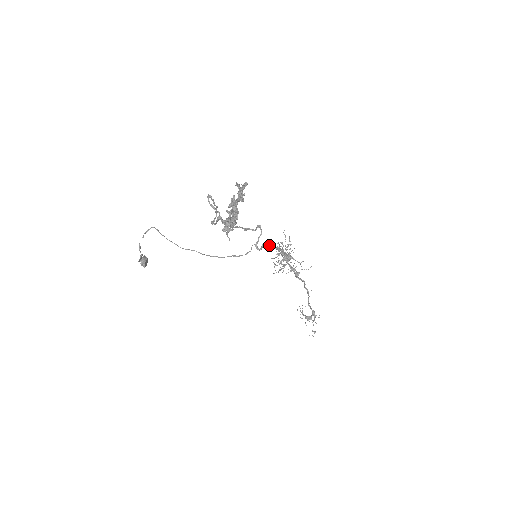
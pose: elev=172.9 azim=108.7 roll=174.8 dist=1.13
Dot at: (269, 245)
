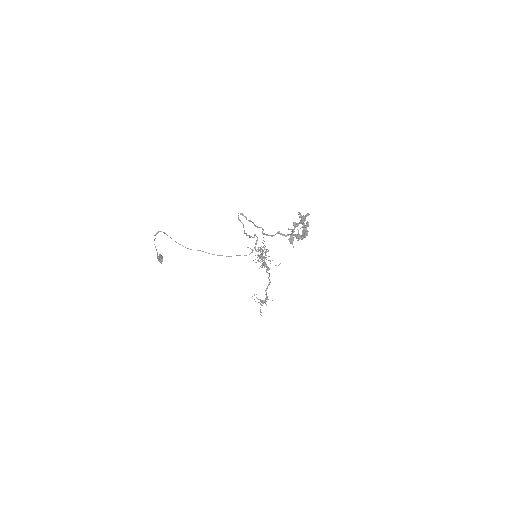
Dot at: occluded
